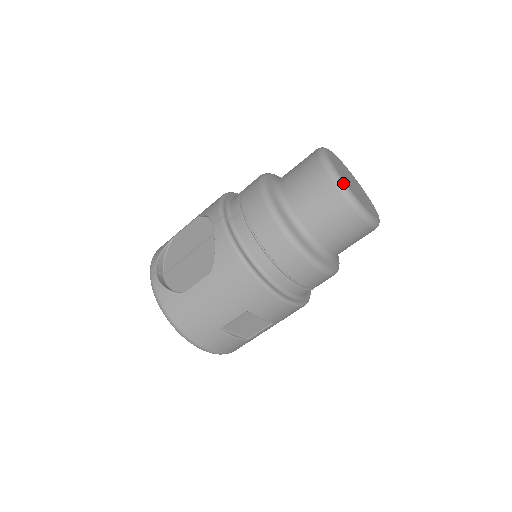
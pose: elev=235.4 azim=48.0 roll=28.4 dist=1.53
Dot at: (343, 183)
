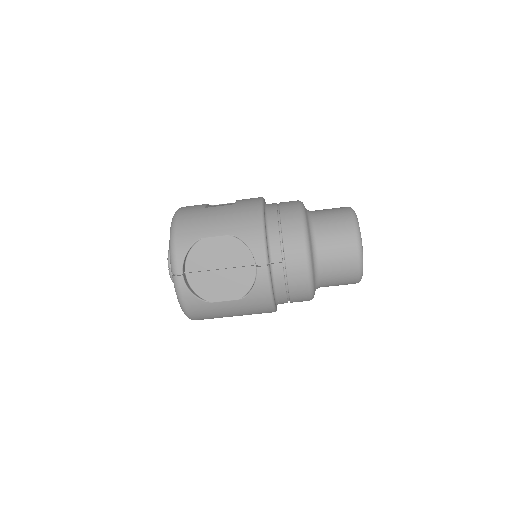
Dot at: occluded
